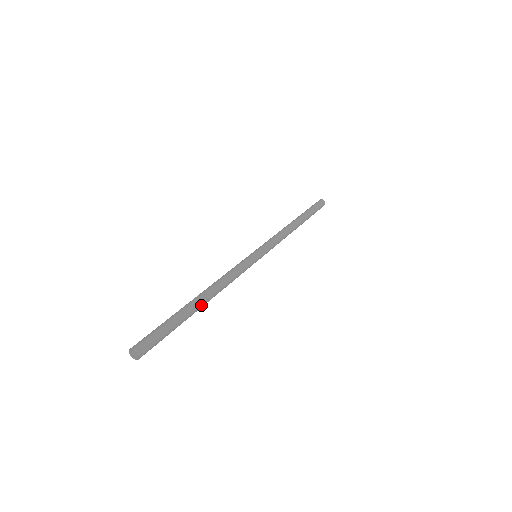
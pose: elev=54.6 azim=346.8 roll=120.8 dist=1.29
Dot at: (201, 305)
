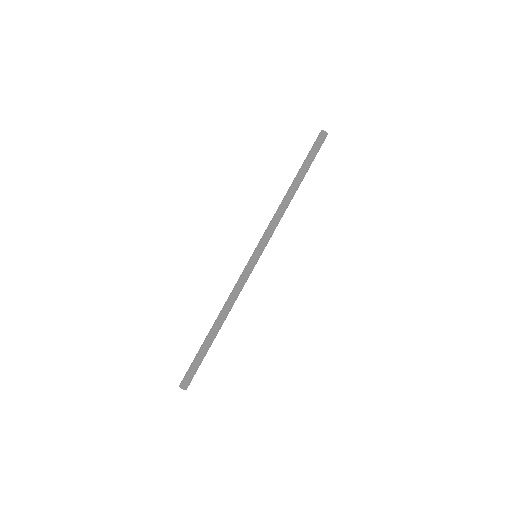
Dot at: (217, 332)
